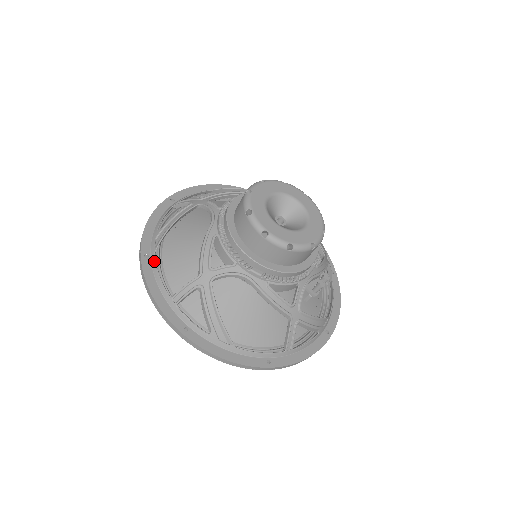
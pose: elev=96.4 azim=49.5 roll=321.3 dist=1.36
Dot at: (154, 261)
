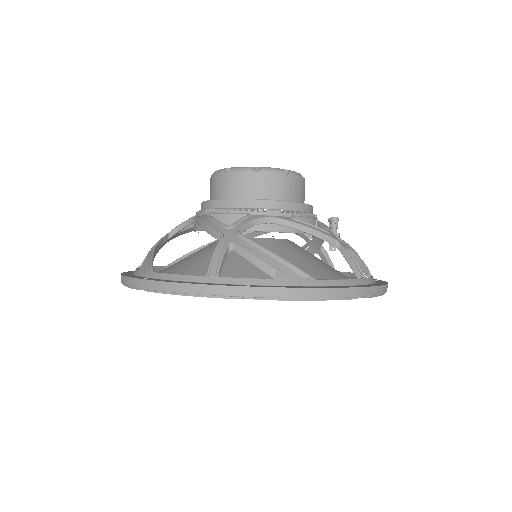
Dot at: (158, 274)
